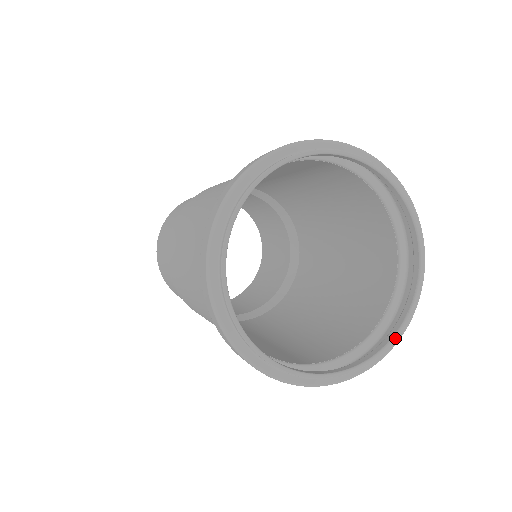
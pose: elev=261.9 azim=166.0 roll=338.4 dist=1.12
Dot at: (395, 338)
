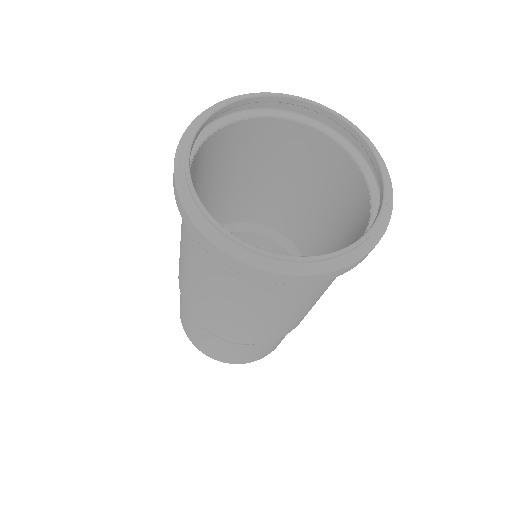
Dot at: (362, 239)
